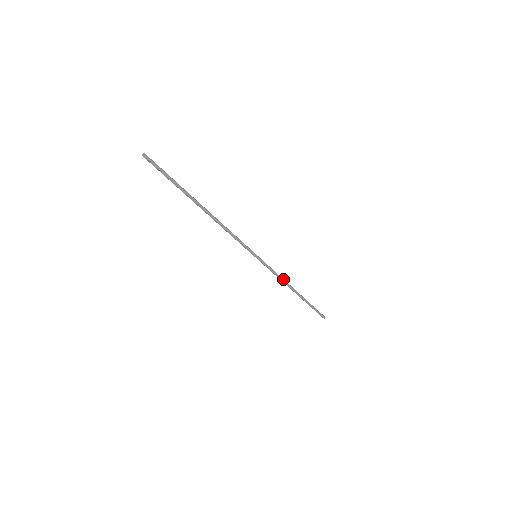
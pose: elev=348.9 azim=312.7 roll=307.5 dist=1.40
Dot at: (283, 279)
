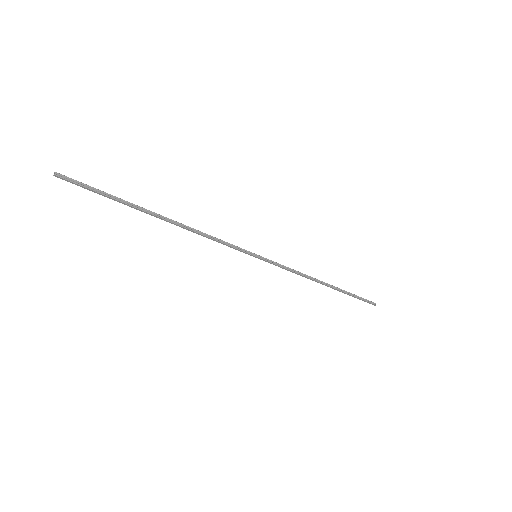
Dot at: (303, 275)
